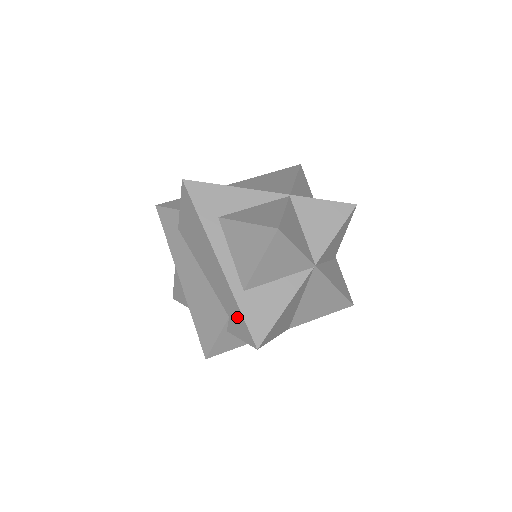
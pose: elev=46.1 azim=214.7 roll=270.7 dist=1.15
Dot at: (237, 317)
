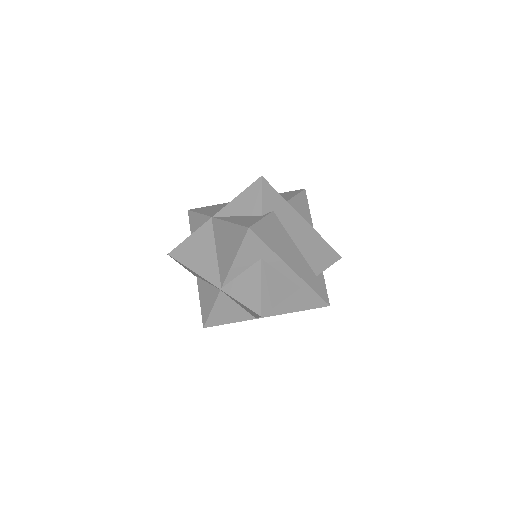
Dot at: occluded
